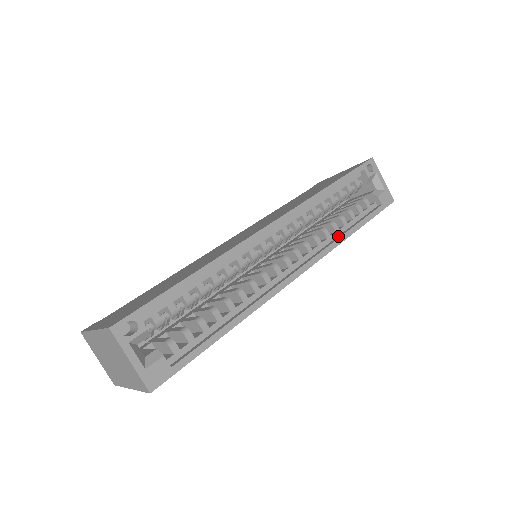
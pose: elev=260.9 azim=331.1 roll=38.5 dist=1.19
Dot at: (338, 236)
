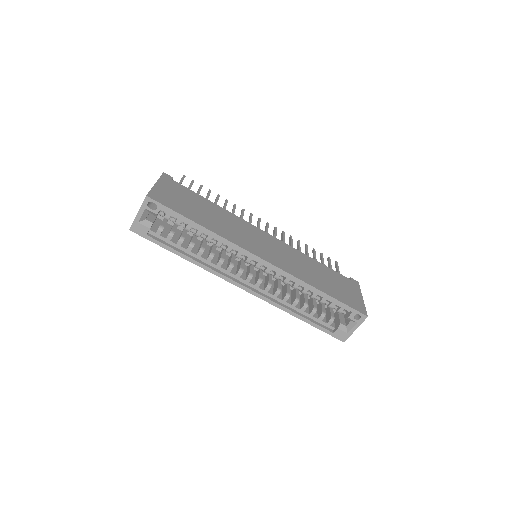
Dot at: (289, 307)
